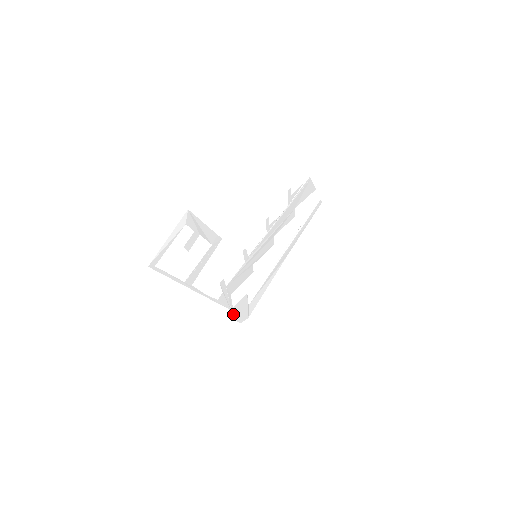
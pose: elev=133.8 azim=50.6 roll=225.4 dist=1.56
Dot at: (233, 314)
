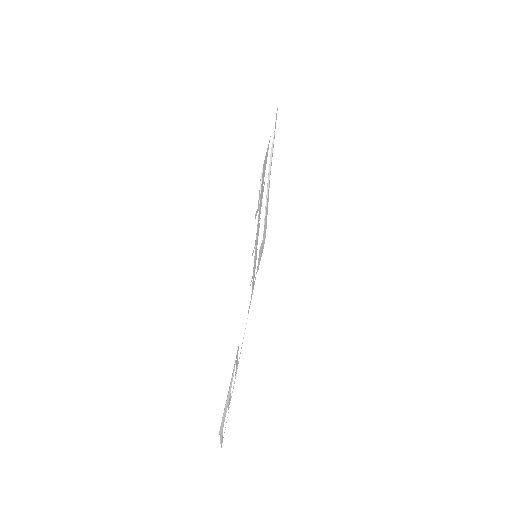
Dot at: (258, 266)
